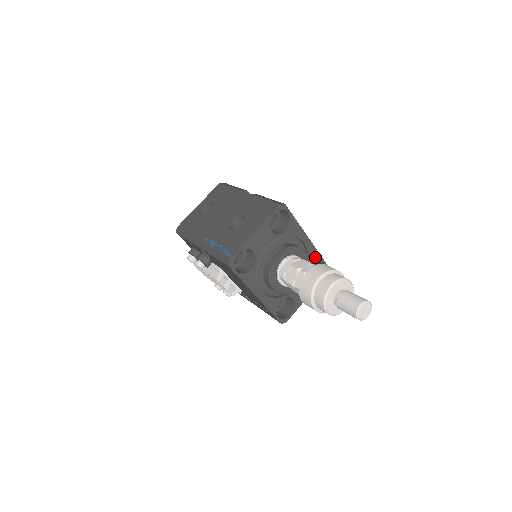
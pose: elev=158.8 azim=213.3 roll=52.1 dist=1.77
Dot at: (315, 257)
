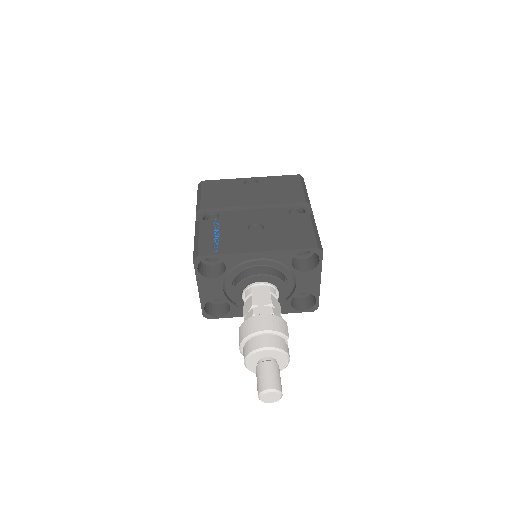
Dot at: (287, 255)
